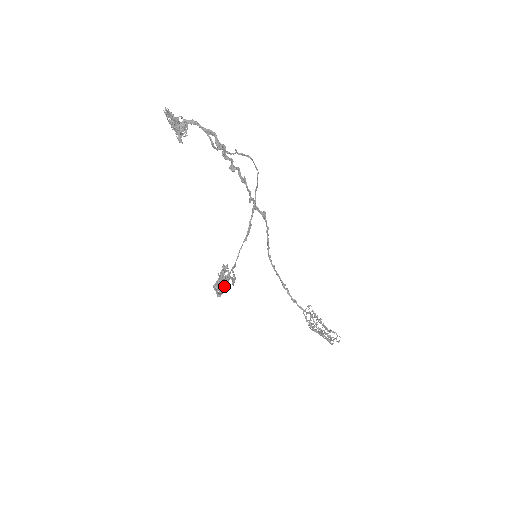
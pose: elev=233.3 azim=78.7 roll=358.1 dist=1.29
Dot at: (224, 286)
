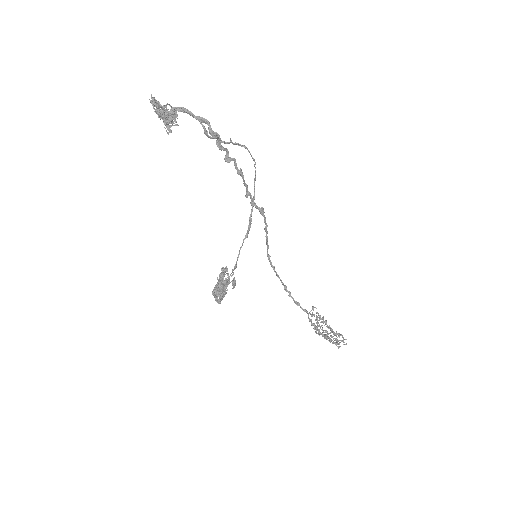
Dot at: (224, 291)
